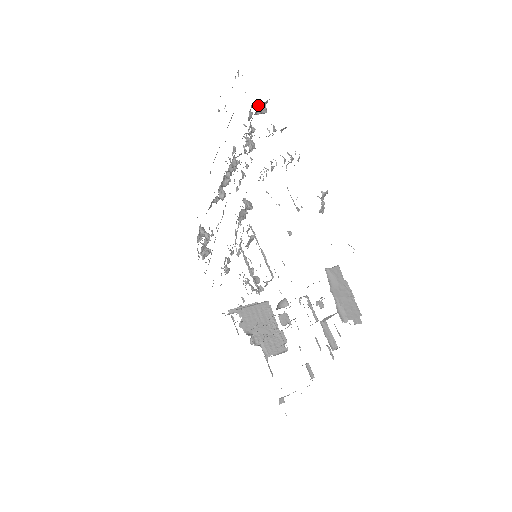
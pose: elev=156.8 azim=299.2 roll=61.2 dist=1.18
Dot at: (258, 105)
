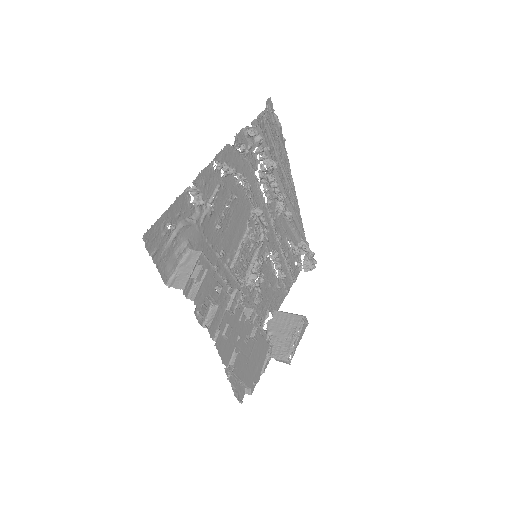
Dot at: (248, 130)
